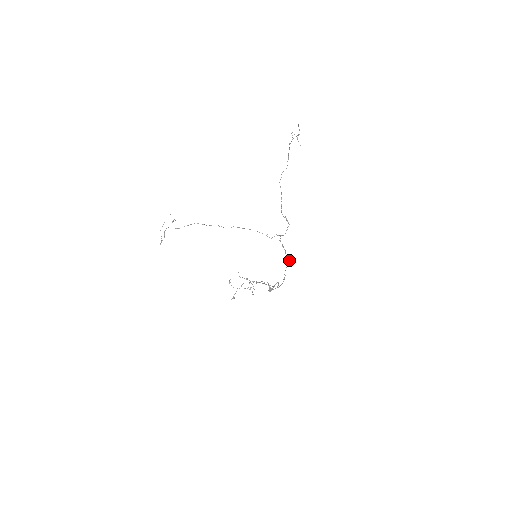
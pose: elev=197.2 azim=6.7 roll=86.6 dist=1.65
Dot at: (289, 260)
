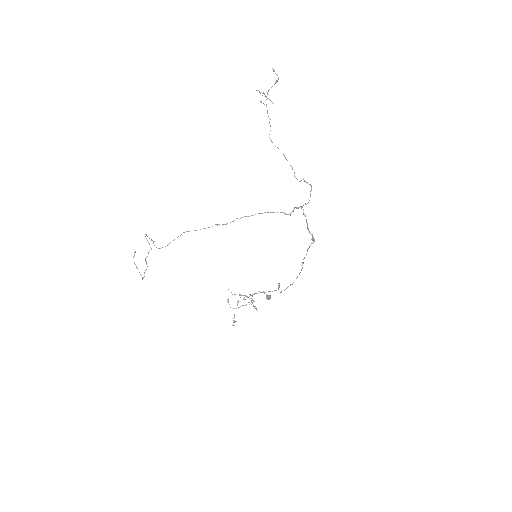
Dot at: (312, 238)
